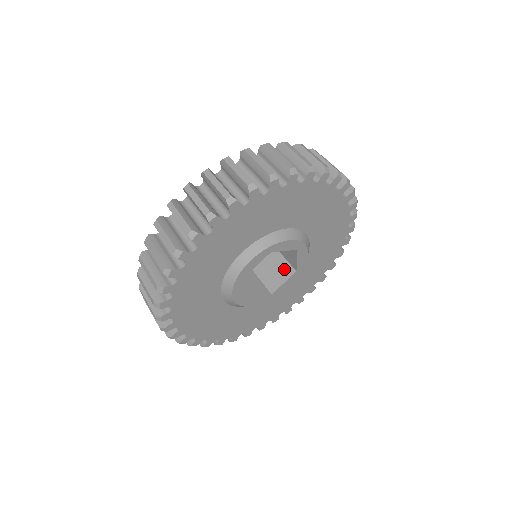
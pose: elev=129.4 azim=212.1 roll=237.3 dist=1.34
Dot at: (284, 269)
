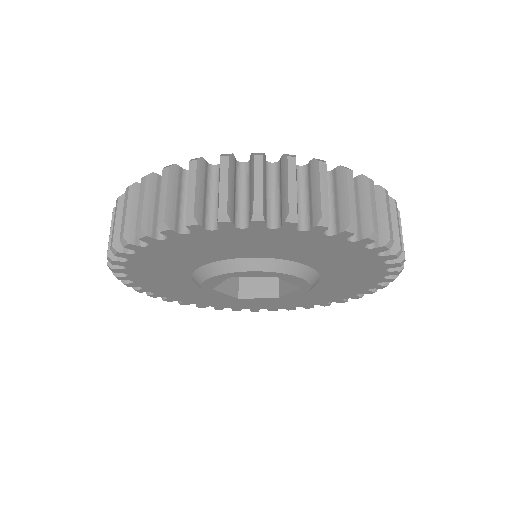
Dot at: occluded
